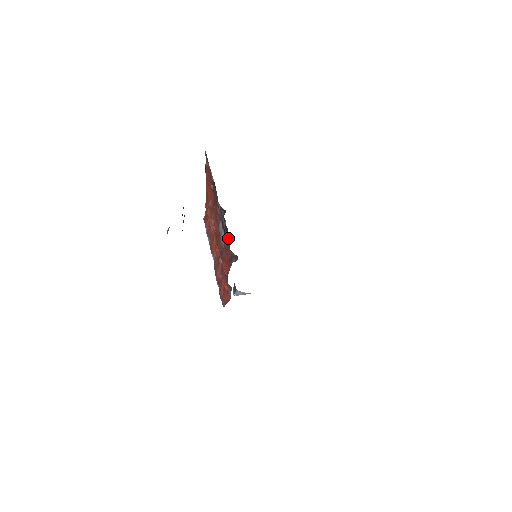
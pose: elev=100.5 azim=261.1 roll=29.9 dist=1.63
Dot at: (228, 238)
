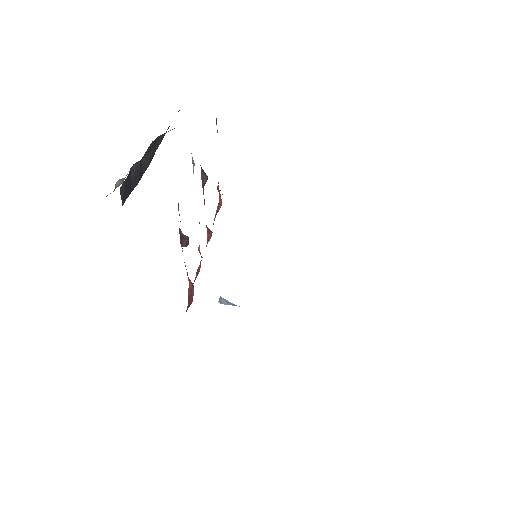
Dot at: occluded
